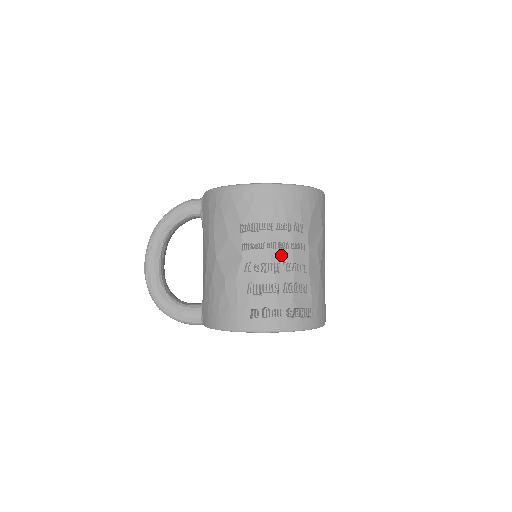
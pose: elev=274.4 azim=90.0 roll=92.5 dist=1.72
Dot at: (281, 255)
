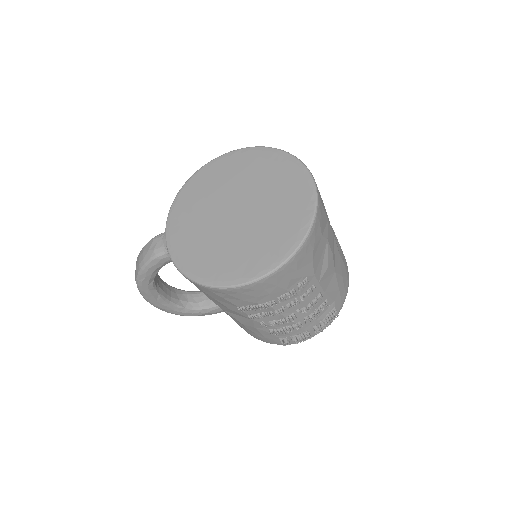
Dot at: (292, 308)
